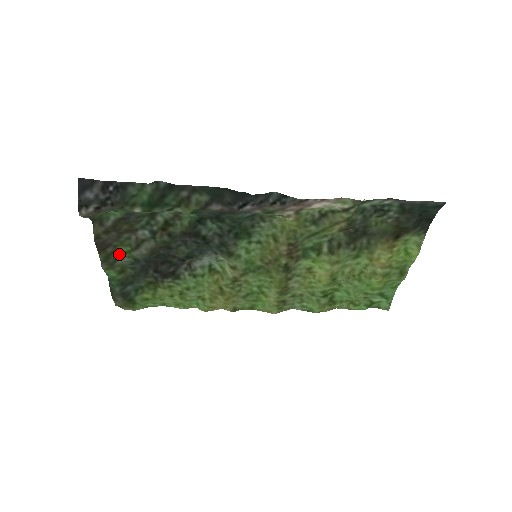
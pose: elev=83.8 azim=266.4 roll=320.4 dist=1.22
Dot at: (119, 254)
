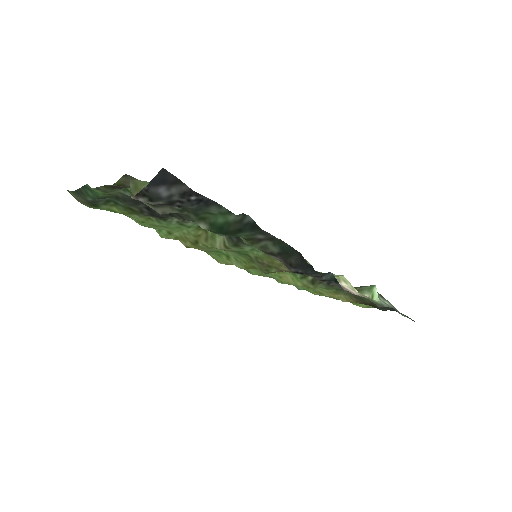
Dot at: (124, 188)
